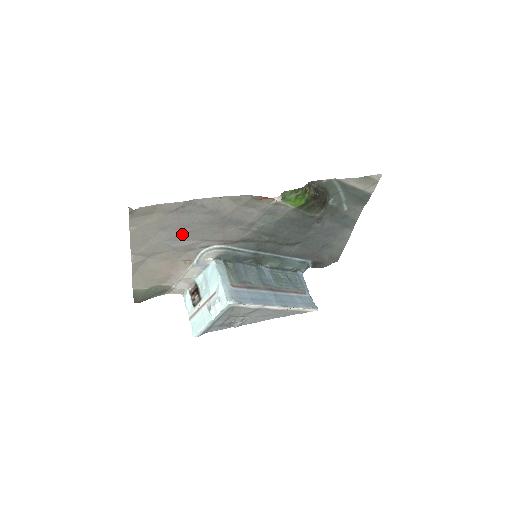
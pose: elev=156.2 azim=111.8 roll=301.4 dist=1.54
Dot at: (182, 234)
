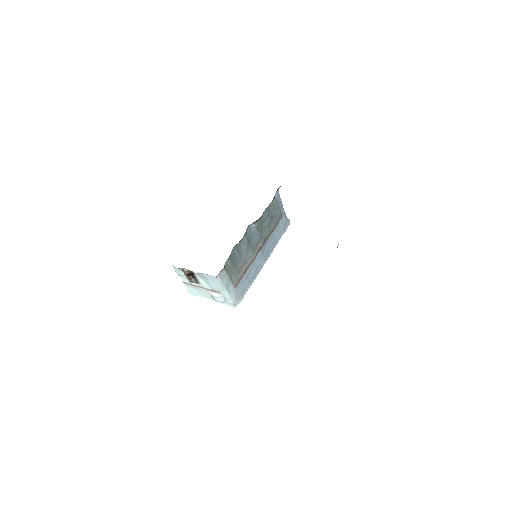
Dot at: occluded
